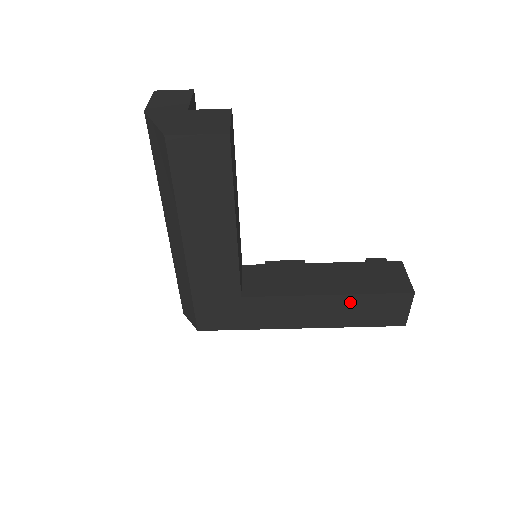
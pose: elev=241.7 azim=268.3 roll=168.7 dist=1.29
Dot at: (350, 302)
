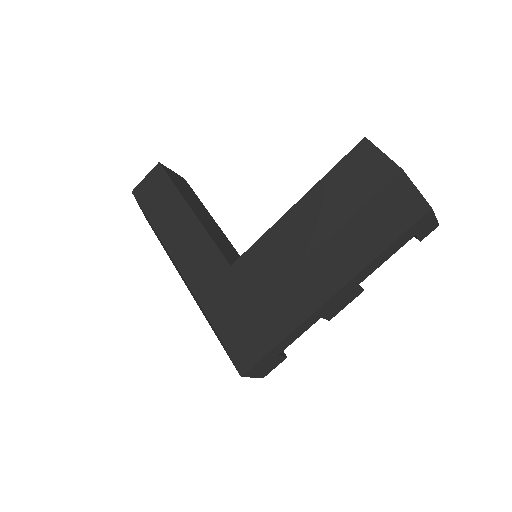
Dot at: (320, 194)
